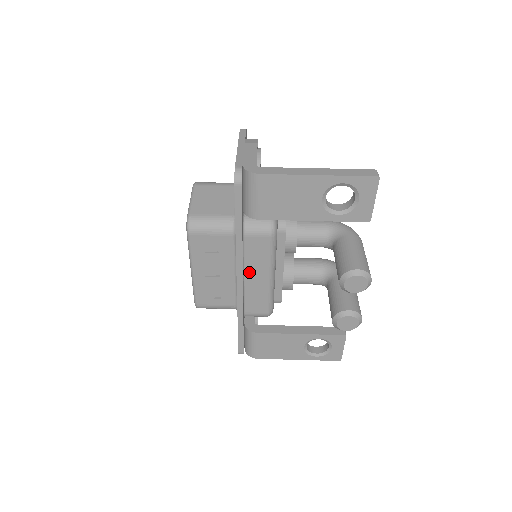
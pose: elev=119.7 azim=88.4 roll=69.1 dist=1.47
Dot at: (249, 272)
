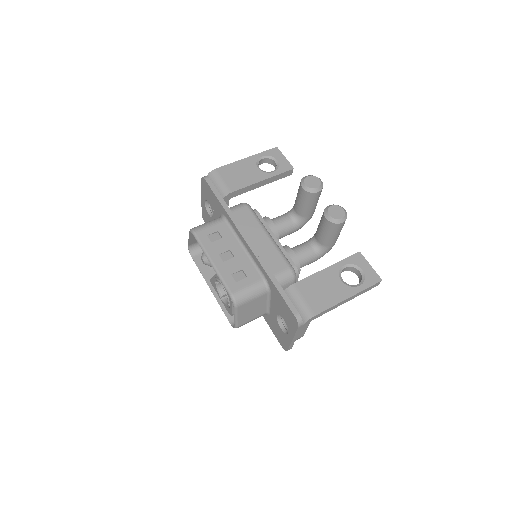
Dot at: (251, 237)
